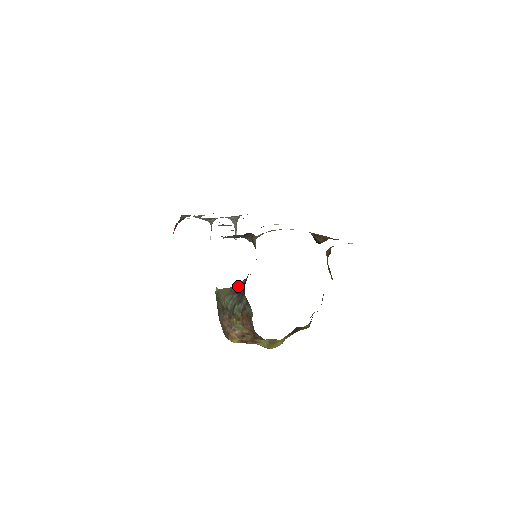
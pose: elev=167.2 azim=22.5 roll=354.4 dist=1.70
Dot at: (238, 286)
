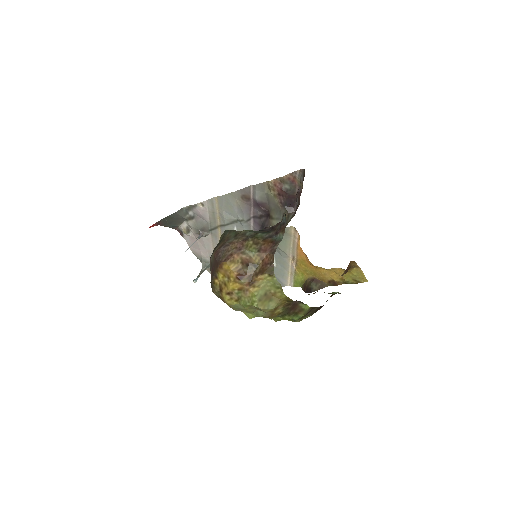
Dot at: occluded
